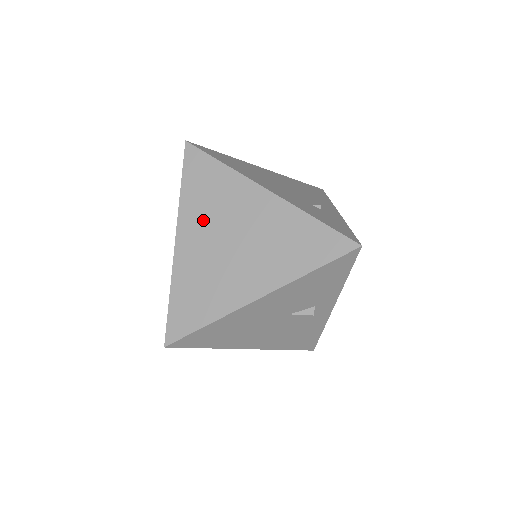
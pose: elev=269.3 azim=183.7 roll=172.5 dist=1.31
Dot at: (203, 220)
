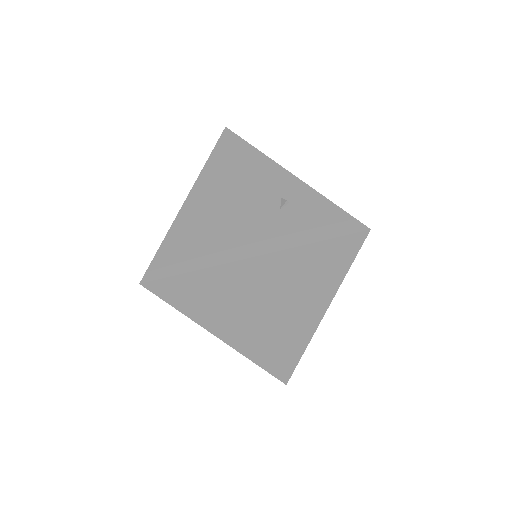
Dot at: (227, 314)
